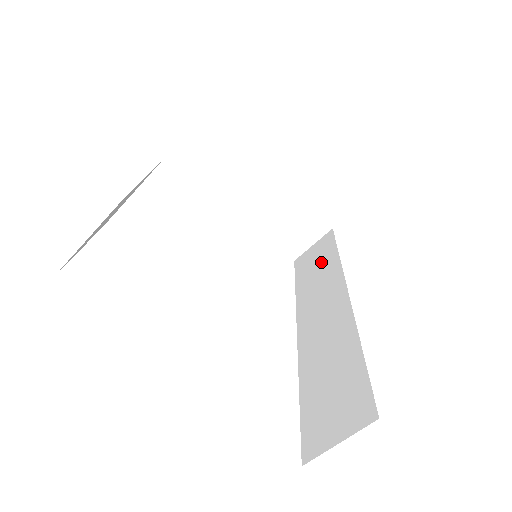
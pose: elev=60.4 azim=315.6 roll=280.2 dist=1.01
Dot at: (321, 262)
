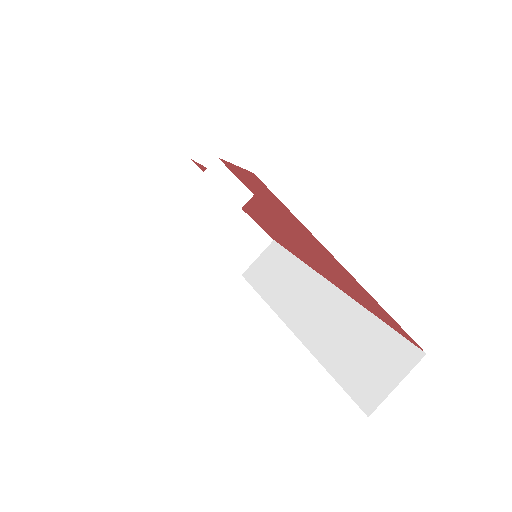
Dot at: (278, 267)
